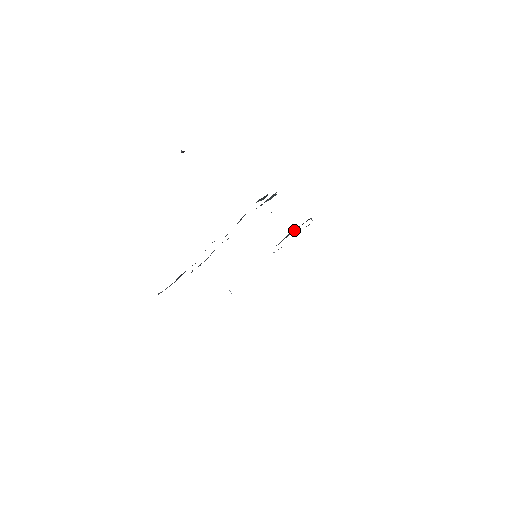
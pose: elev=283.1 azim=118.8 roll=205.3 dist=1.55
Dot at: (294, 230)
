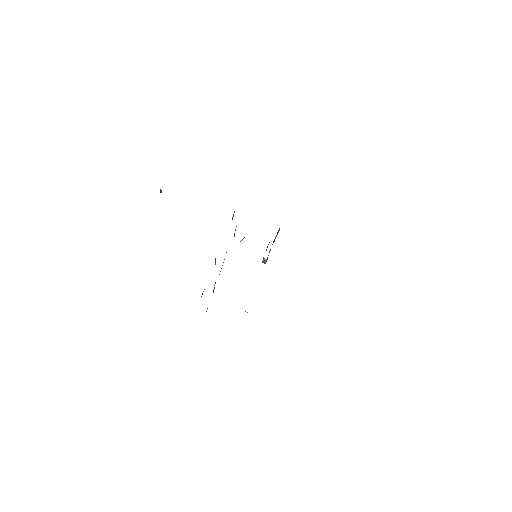
Dot at: occluded
